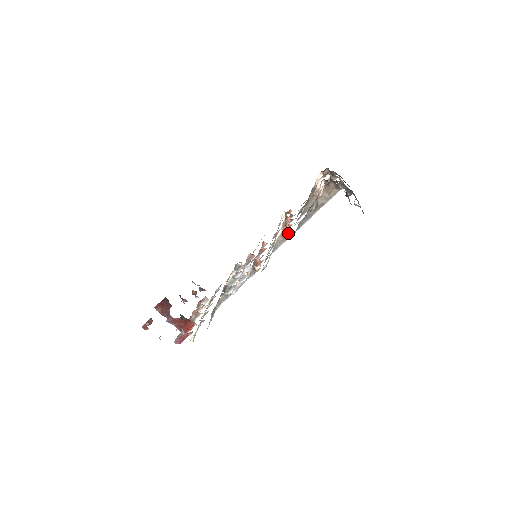
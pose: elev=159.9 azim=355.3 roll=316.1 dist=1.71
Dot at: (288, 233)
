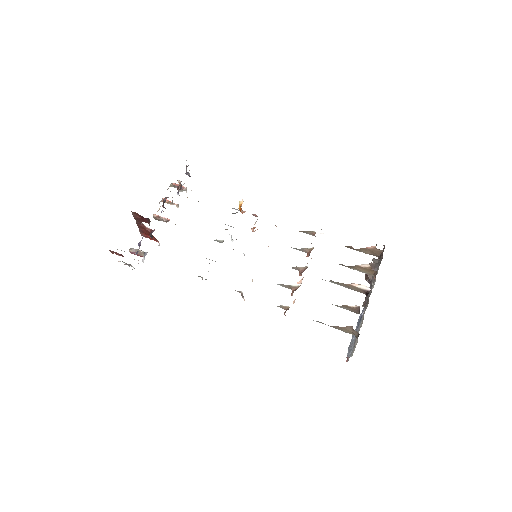
Dot at: occluded
